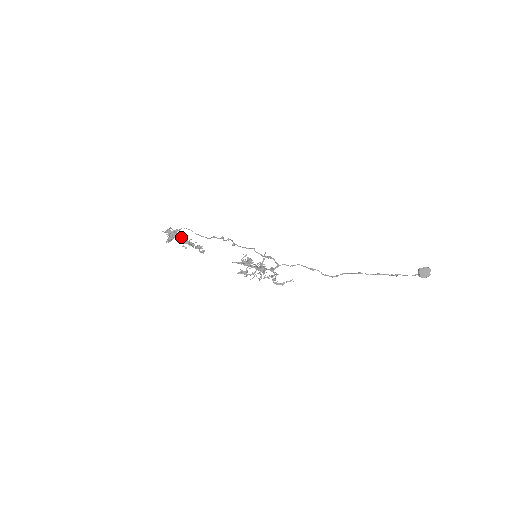
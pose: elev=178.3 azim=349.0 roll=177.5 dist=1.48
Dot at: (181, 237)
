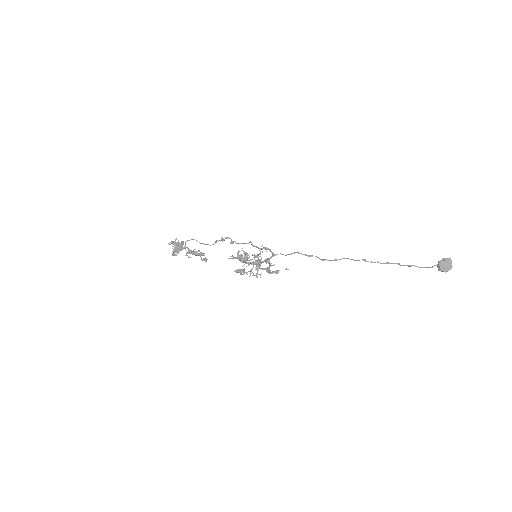
Dot at: (185, 247)
